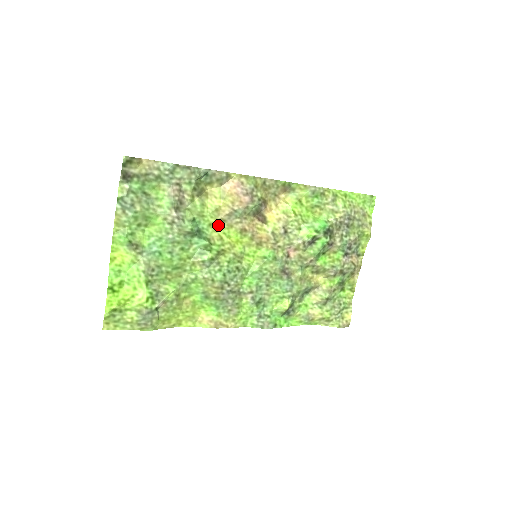
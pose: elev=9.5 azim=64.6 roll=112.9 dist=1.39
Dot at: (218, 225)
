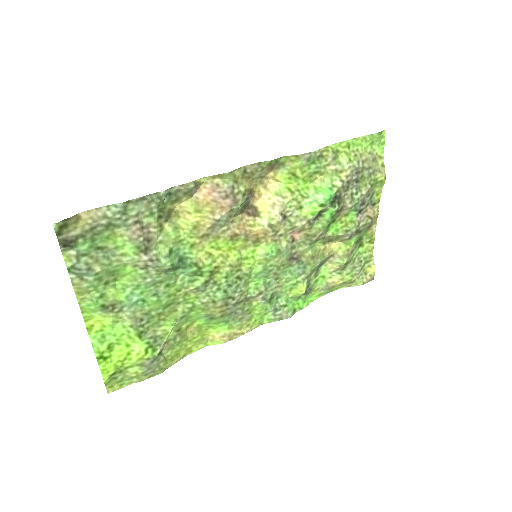
Dot at: (202, 242)
